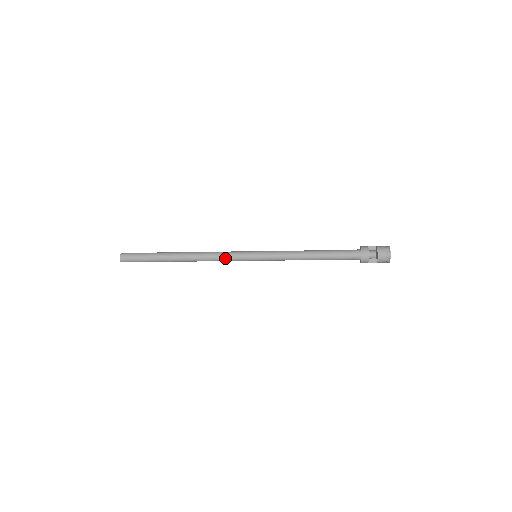
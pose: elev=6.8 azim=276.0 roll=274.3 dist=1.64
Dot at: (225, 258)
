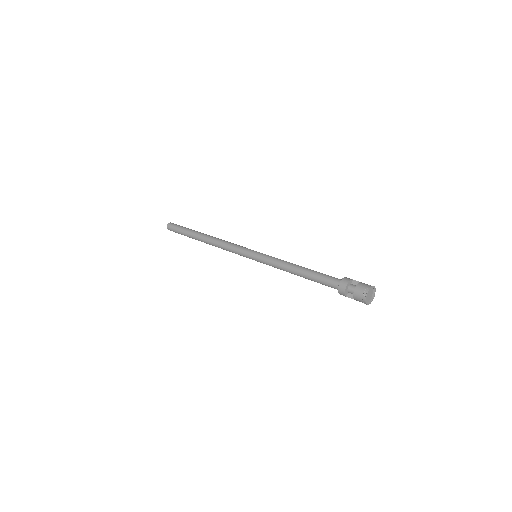
Dot at: (231, 250)
